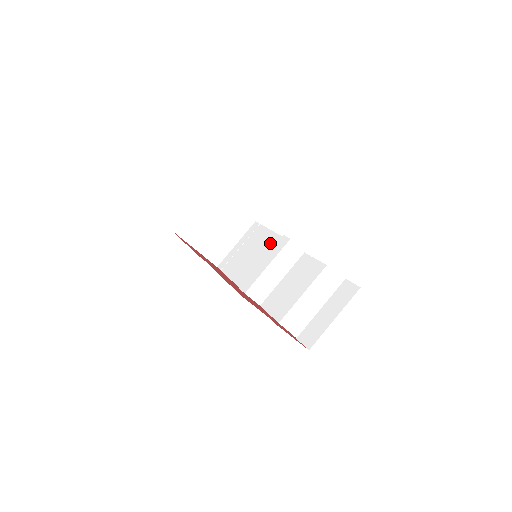
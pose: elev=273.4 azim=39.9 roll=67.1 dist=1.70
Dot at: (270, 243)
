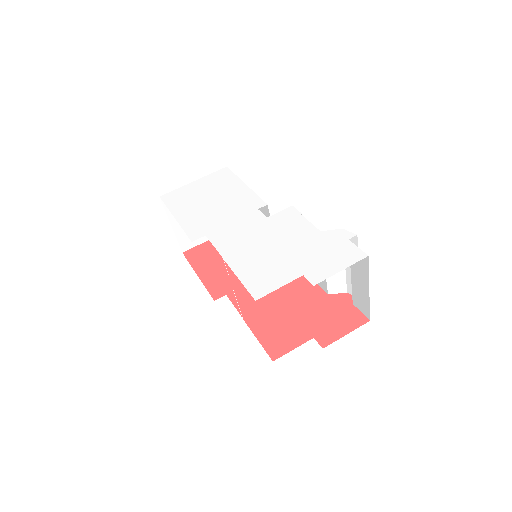
Dot at: occluded
